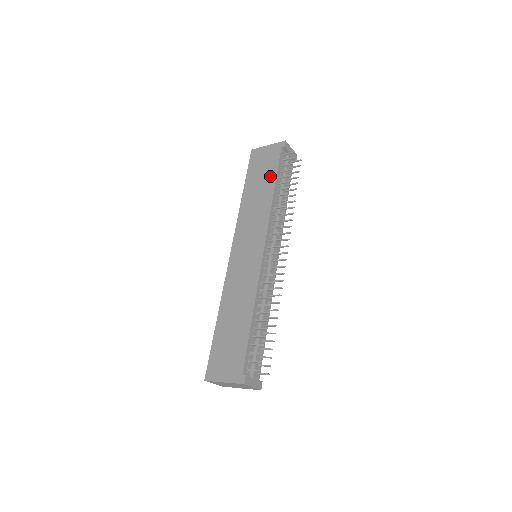
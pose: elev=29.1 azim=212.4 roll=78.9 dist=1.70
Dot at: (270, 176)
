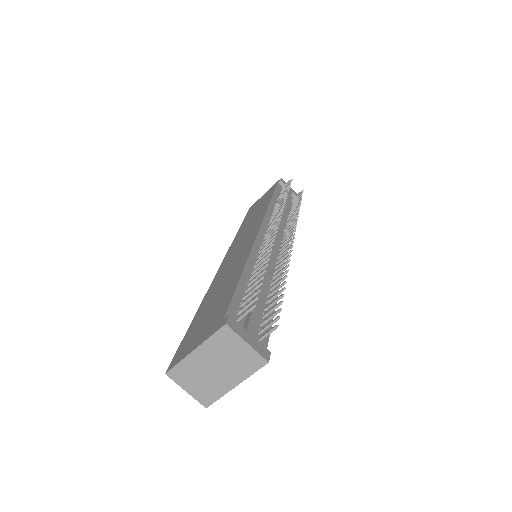
Dot at: (267, 199)
